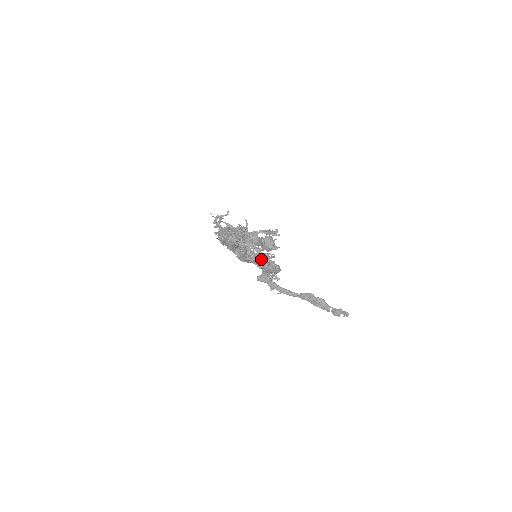
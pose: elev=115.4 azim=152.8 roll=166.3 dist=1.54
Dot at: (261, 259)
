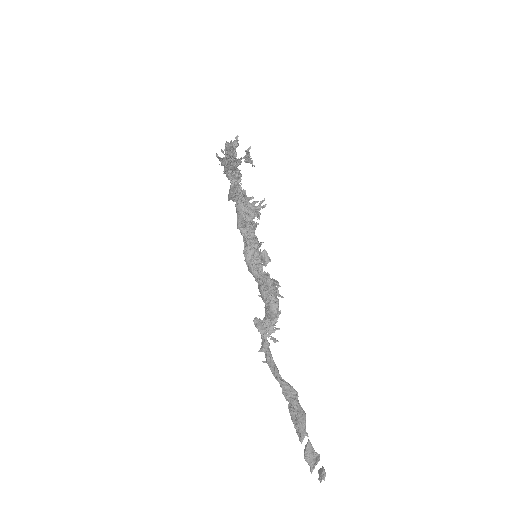
Dot at: (265, 280)
